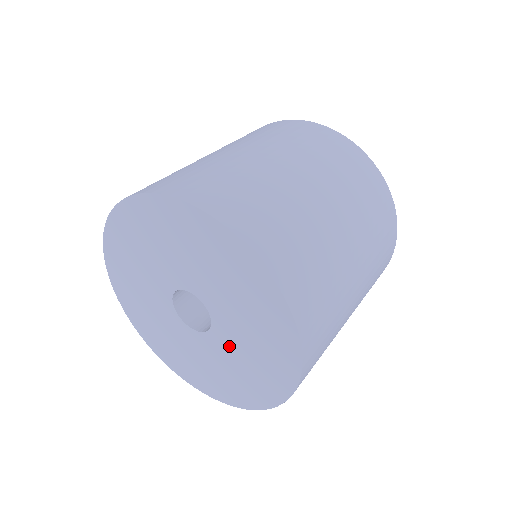
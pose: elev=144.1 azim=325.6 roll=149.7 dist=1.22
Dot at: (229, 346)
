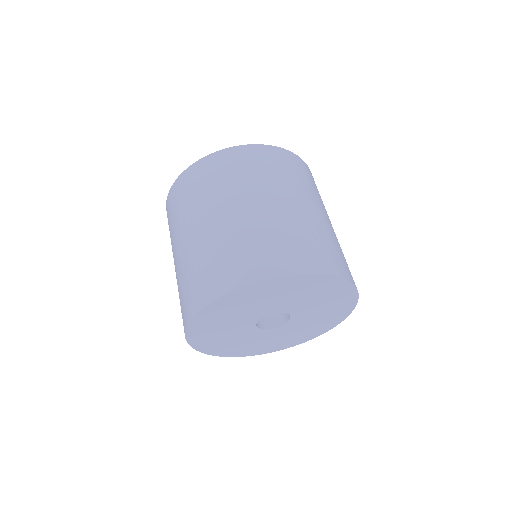
Dot at: (280, 333)
